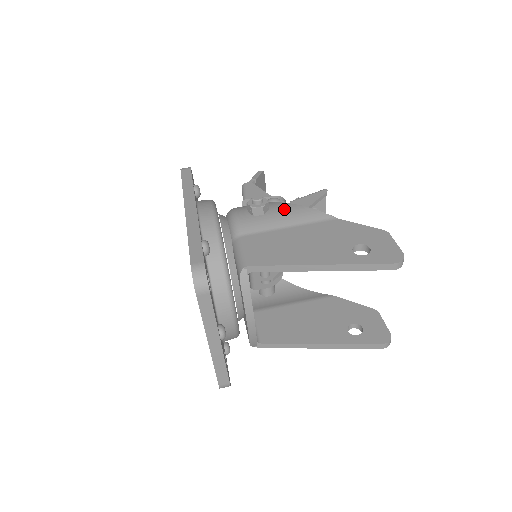
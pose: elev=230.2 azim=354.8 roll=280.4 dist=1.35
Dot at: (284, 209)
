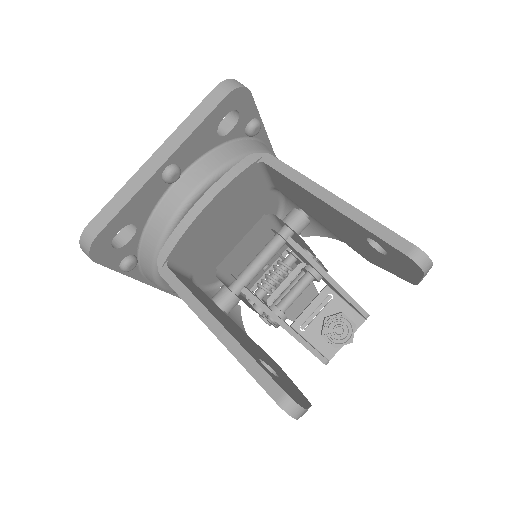
Dot at: occluded
